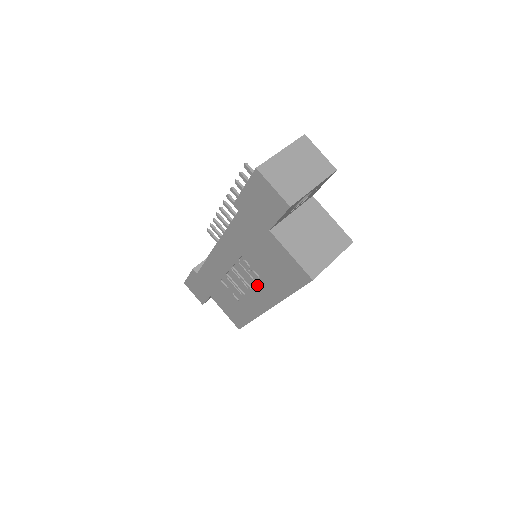
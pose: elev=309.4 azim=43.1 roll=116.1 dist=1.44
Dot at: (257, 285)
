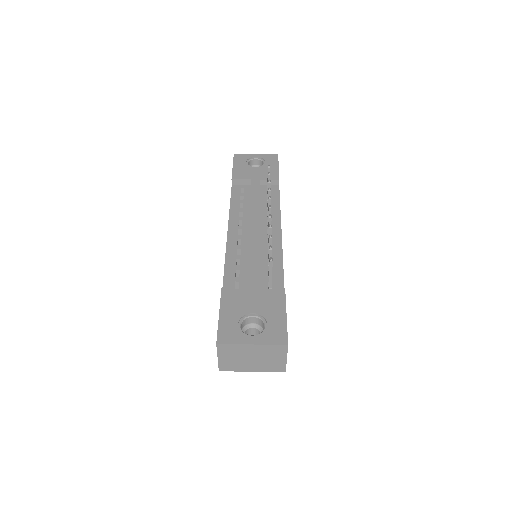
Dot at: occluded
